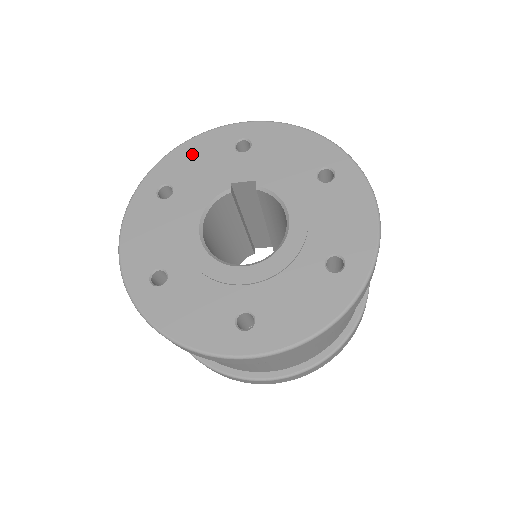
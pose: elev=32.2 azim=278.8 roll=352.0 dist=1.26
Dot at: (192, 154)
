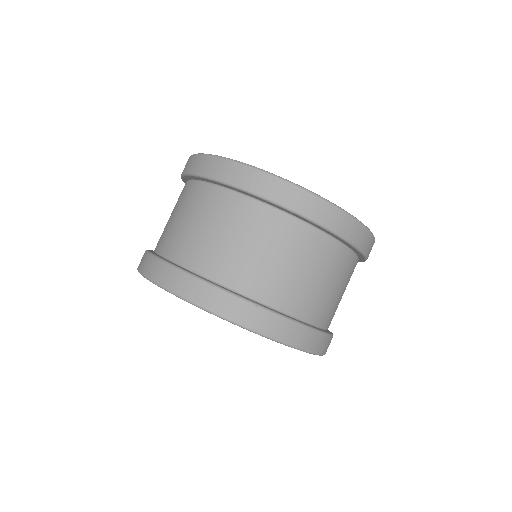
Dot at: occluded
